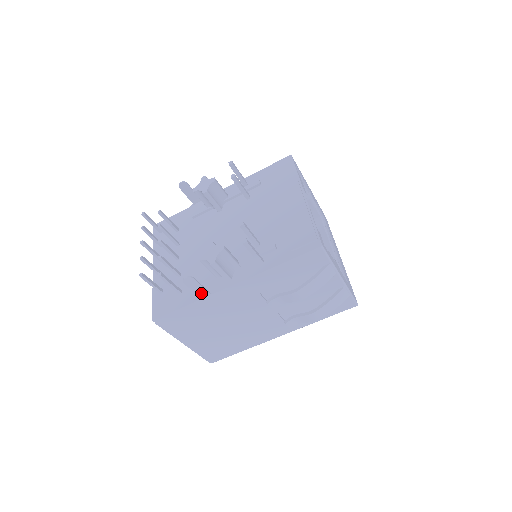
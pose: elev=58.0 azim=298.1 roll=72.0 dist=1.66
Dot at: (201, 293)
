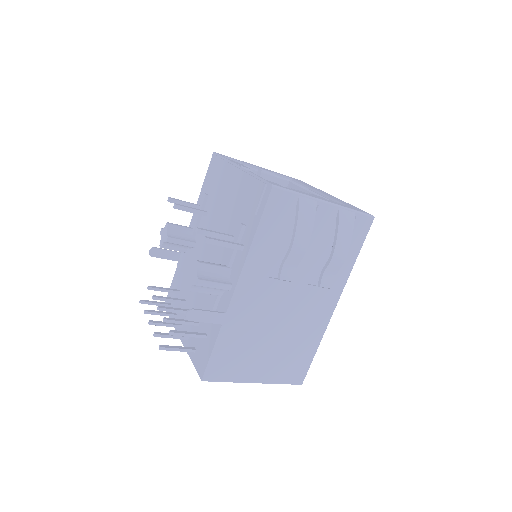
Dot at: (215, 319)
